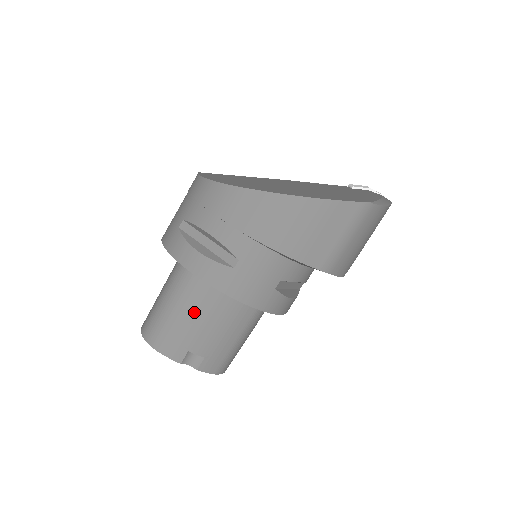
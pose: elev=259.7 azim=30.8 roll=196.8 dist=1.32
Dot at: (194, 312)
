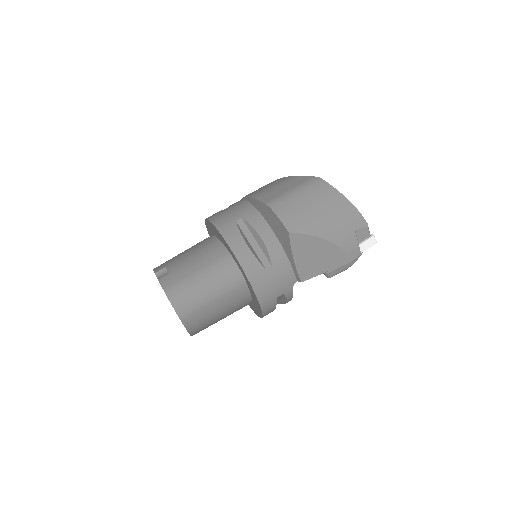
Dot at: (190, 249)
